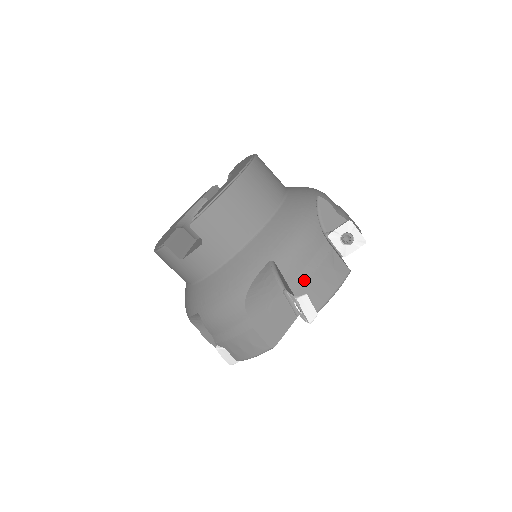
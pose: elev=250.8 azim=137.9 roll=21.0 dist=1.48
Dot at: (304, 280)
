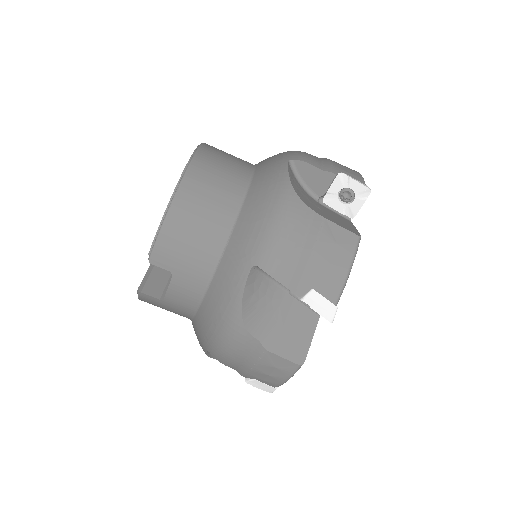
Dot at: (302, 273)
